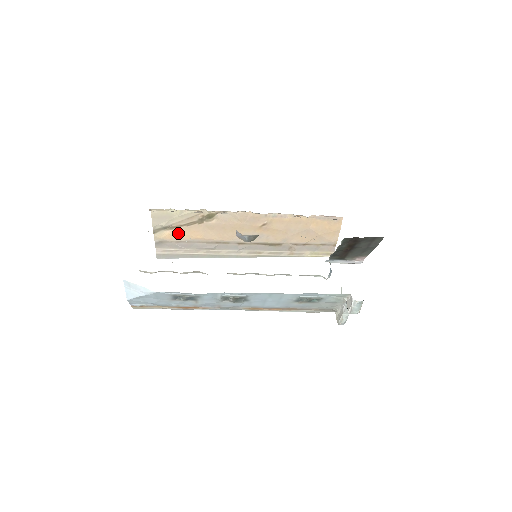
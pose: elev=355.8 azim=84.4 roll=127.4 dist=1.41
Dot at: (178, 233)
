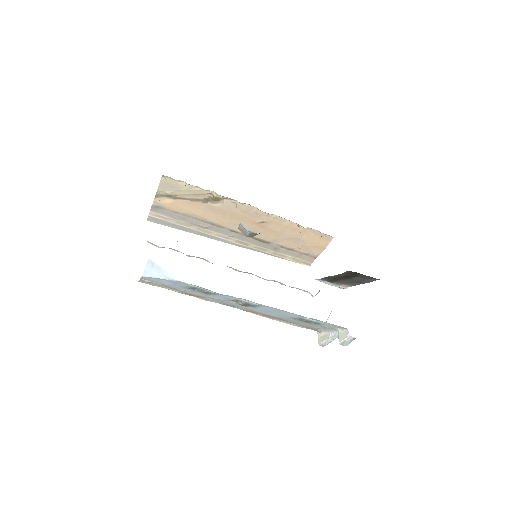
Dot at: (179, 204)
